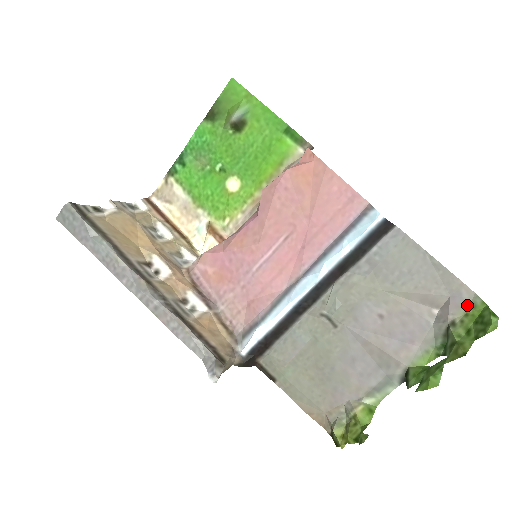
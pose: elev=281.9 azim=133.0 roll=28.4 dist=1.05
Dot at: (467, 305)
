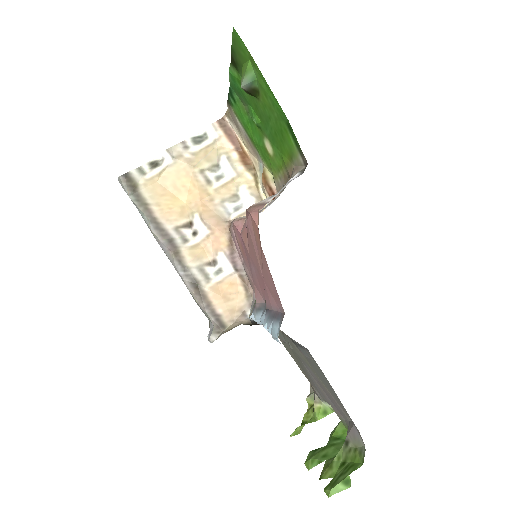
Dot at: (359, 444)
